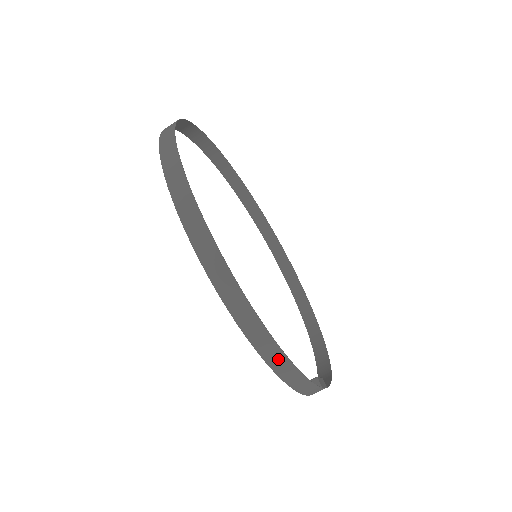
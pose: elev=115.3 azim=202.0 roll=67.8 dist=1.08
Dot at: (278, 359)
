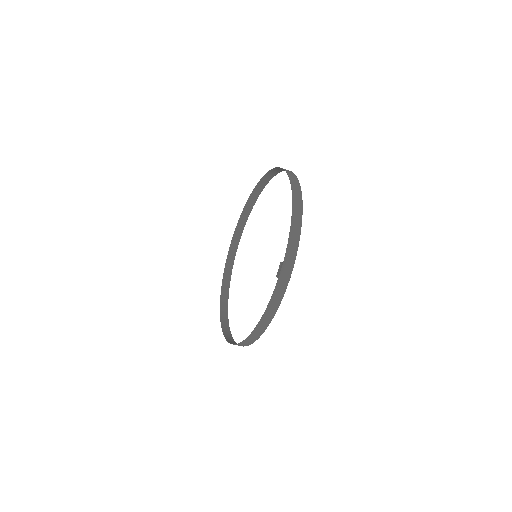
Dot at: (298, 212)
